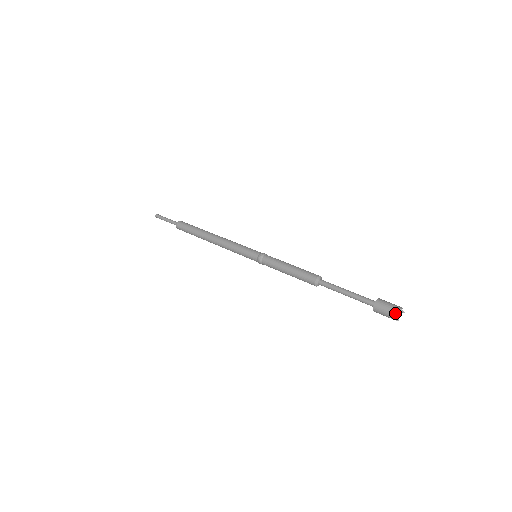
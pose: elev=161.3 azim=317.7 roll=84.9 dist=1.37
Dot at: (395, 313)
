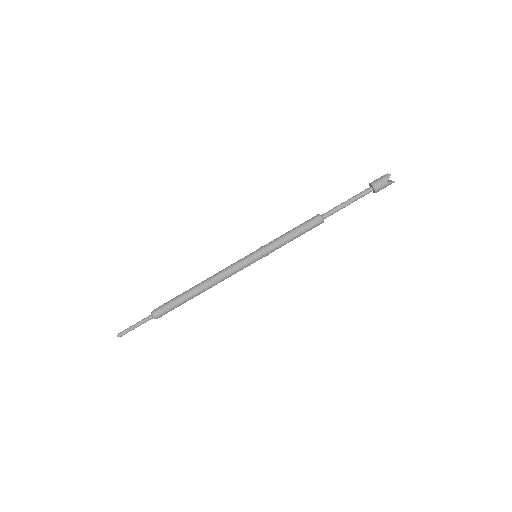
Dot at: (387, 184)
